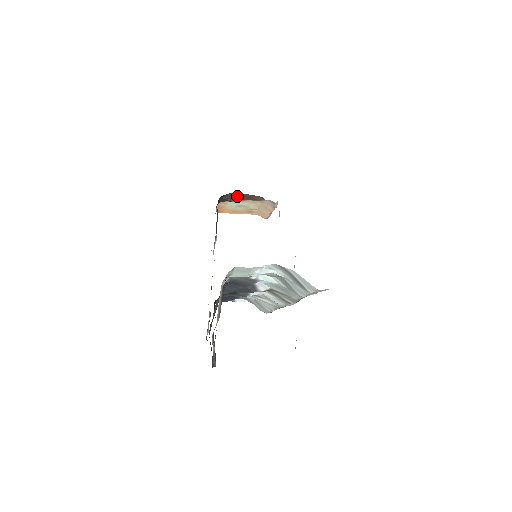
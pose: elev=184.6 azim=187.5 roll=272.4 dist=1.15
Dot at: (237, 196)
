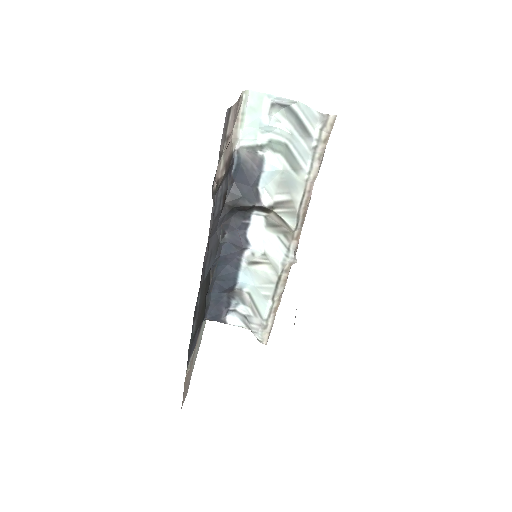
Dot at: occluded
